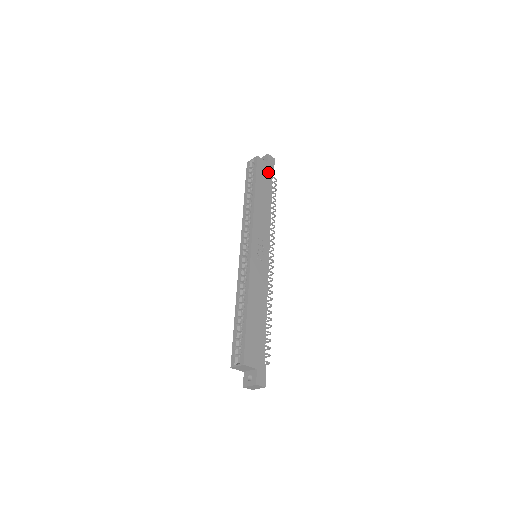
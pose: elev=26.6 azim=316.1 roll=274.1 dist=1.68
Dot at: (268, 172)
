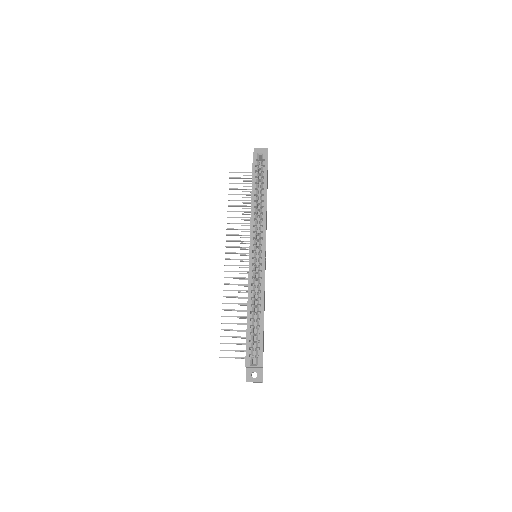
Dot at: occluded
